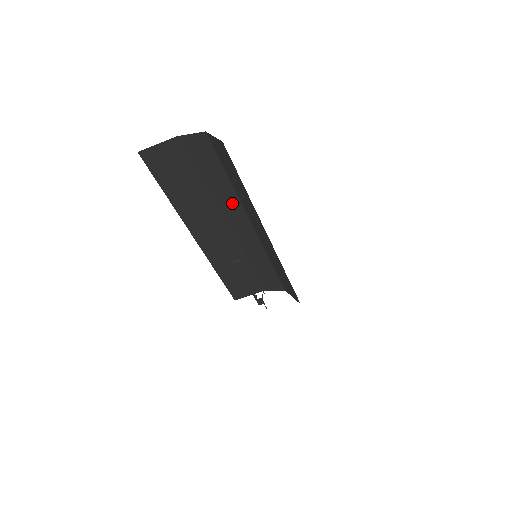
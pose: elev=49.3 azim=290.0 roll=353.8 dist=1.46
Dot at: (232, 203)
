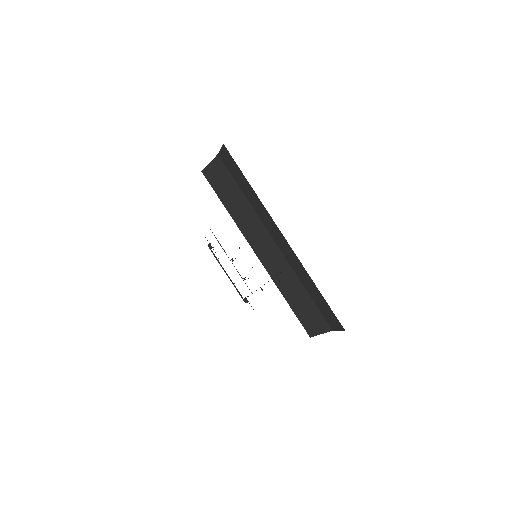
Dot at: (265, 214)
